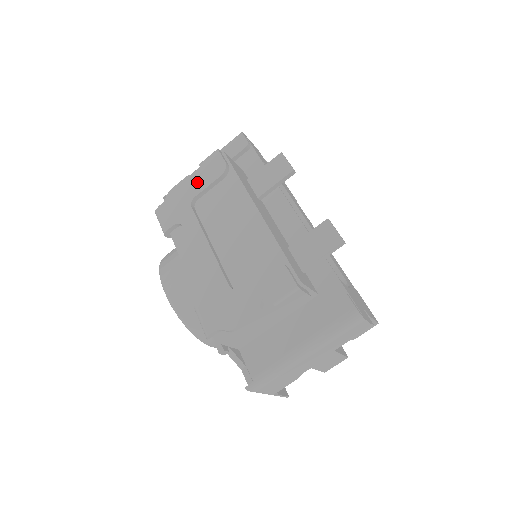
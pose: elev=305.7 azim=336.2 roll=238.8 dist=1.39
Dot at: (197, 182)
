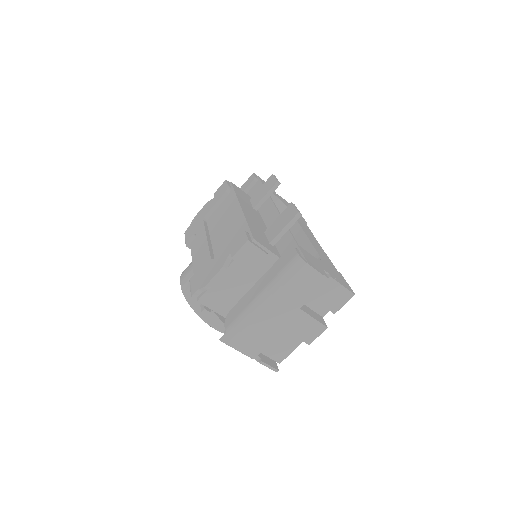
Dot at: (210, 204)
